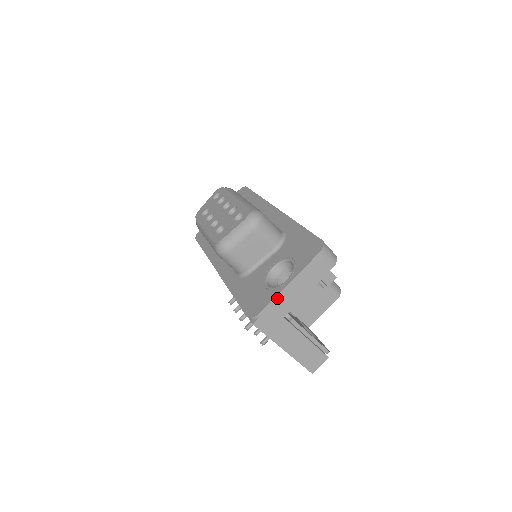
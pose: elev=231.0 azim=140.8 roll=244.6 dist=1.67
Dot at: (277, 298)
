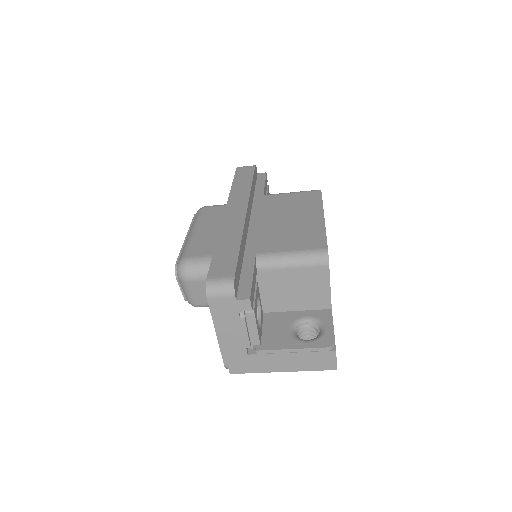
Dot at: (222, 348)
